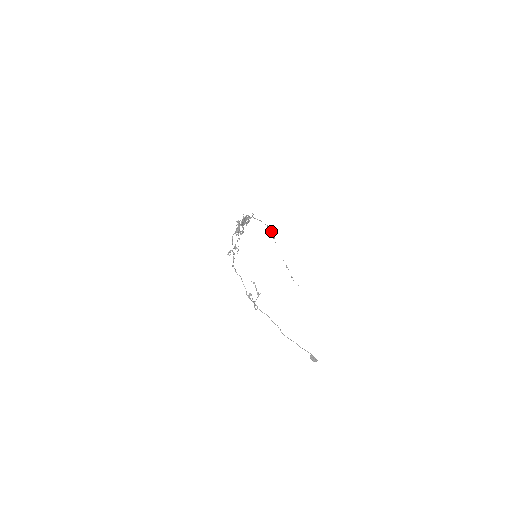
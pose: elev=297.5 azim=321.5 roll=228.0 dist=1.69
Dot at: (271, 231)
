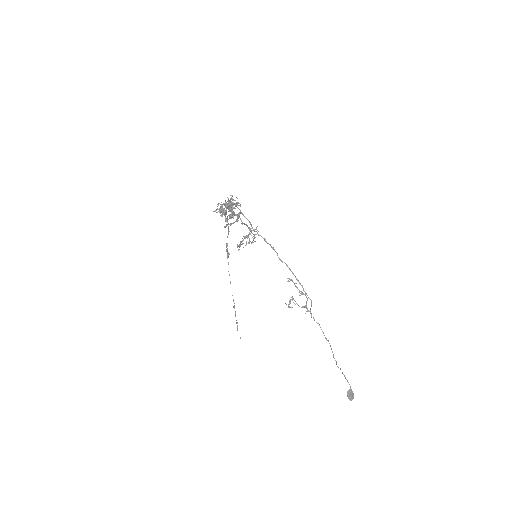
Dot at: (227, 244)
